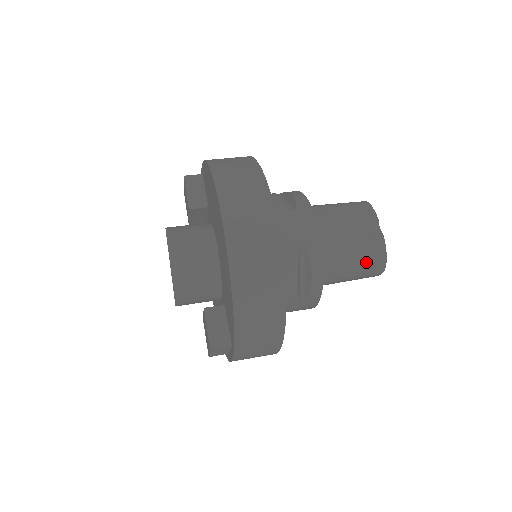
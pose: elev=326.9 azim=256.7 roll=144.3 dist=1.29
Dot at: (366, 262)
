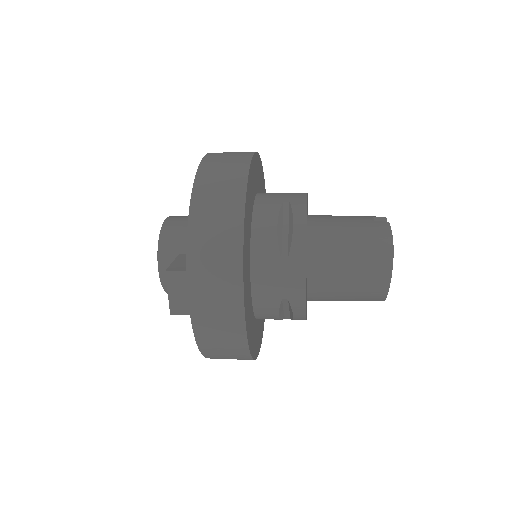
Dot at: (366, 238)
